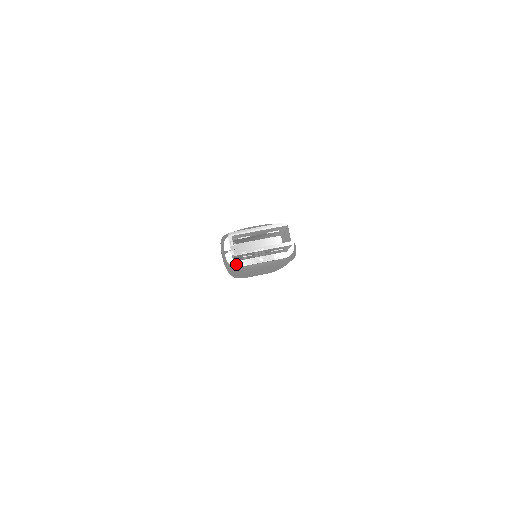
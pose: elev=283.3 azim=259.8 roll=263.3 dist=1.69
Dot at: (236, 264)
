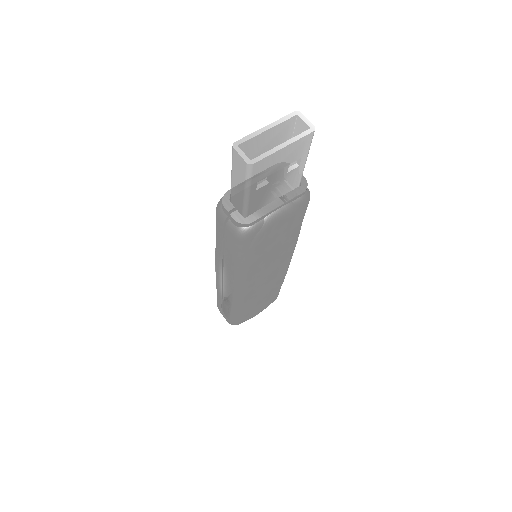
Dot at: (249, 220)
